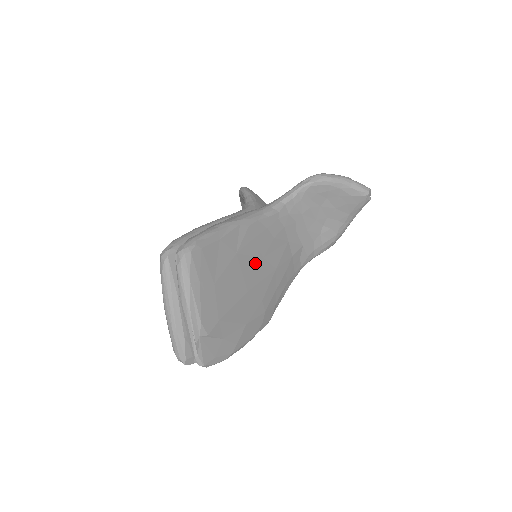
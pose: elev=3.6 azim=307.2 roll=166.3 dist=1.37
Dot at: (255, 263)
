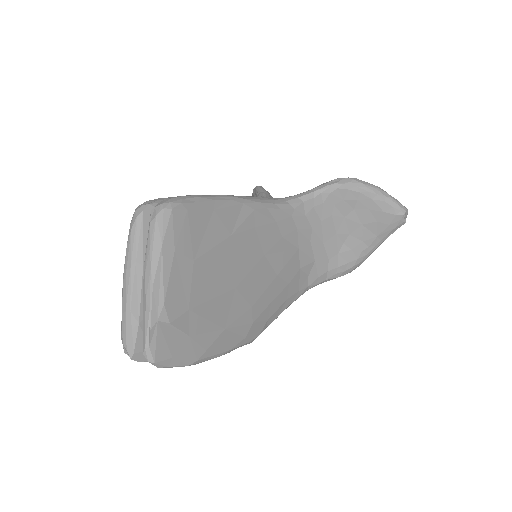
Dot at: (252, 257)
